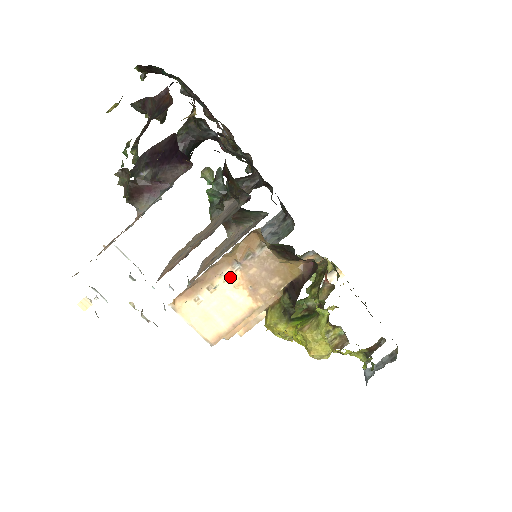
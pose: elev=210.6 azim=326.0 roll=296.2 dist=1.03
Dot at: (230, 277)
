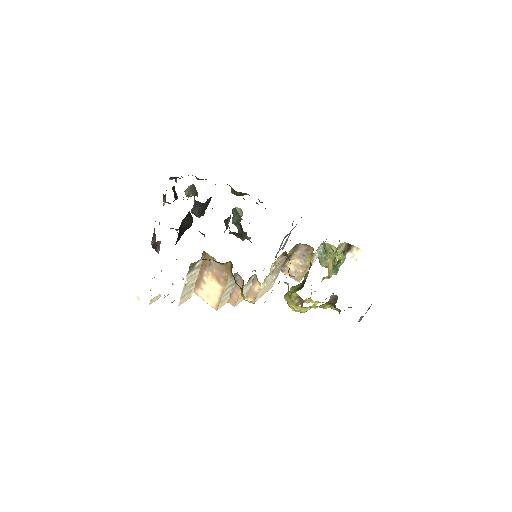
Dot at: (208, 276)
